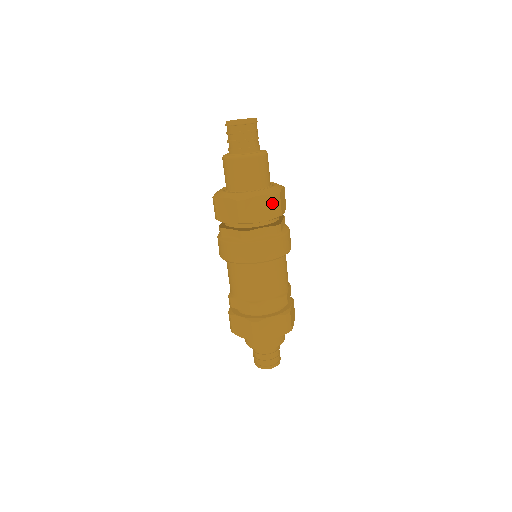
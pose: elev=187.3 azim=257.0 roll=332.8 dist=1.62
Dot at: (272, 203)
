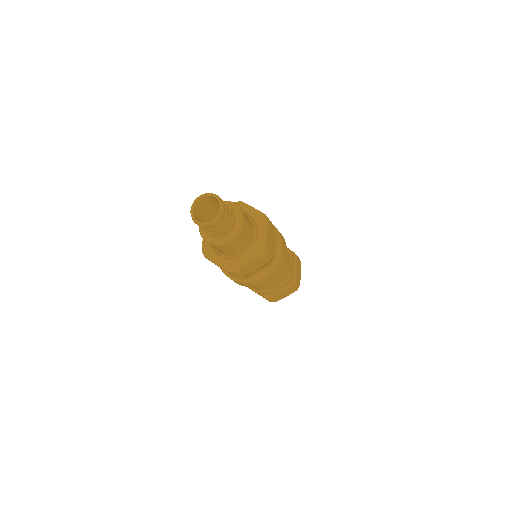
Dot at: (261, 260)
